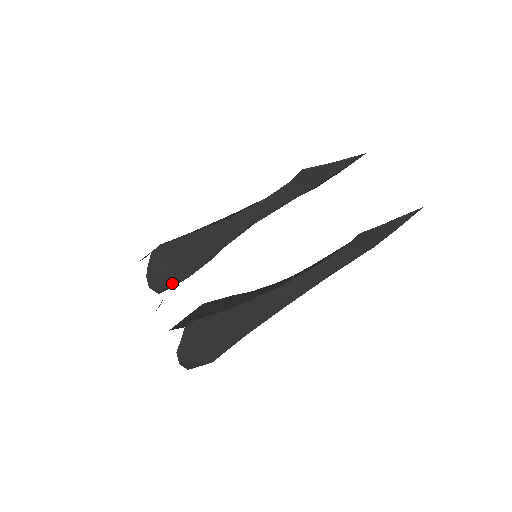
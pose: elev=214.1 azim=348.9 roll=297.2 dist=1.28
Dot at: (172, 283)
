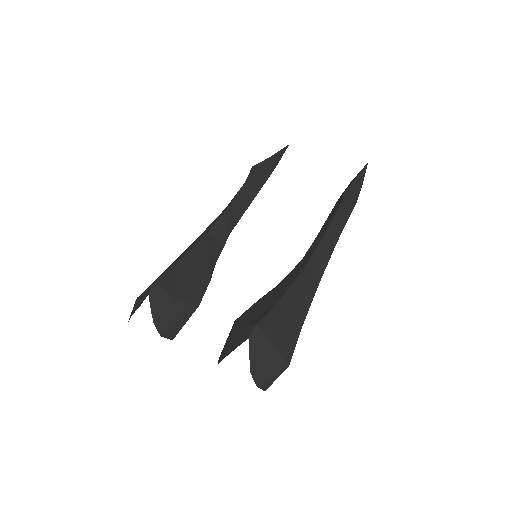
Dot at: (183, 320)
